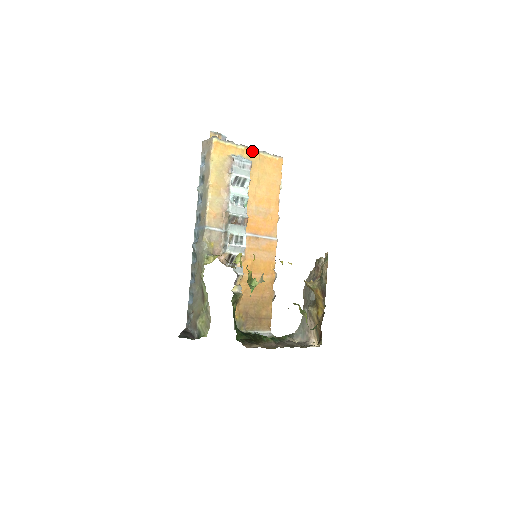
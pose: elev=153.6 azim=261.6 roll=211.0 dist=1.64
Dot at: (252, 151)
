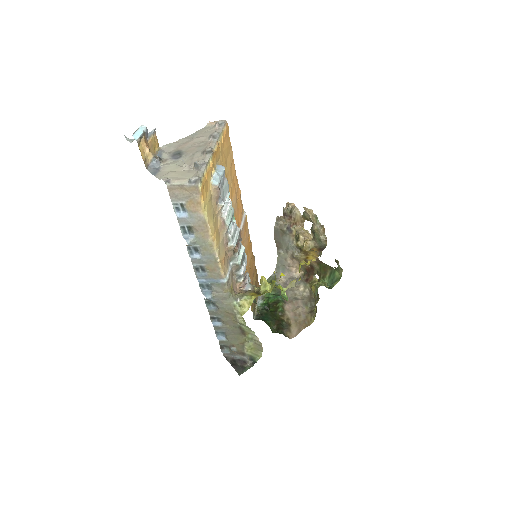
Dot at: (215, 150)
